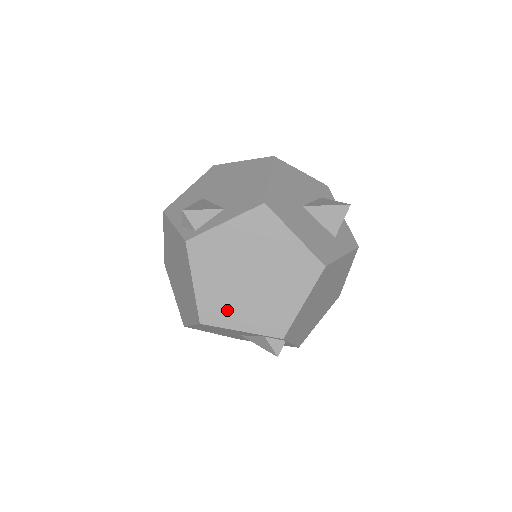
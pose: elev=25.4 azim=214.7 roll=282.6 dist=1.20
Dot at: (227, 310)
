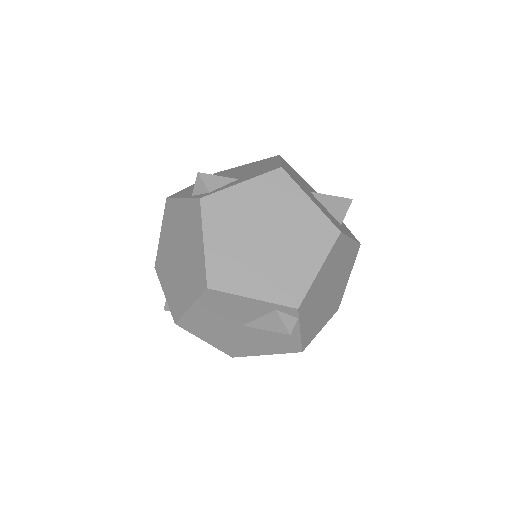
Dot at: (238, 274)
